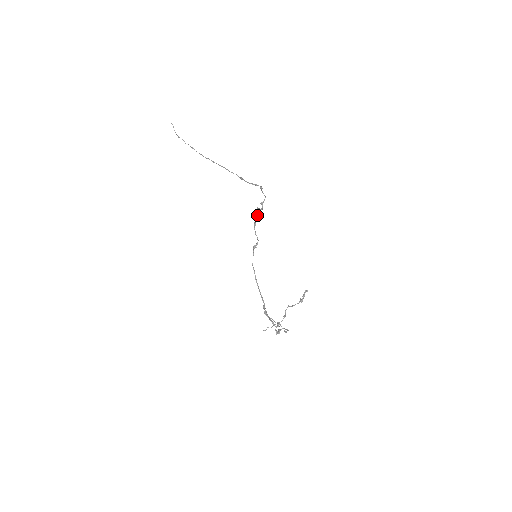
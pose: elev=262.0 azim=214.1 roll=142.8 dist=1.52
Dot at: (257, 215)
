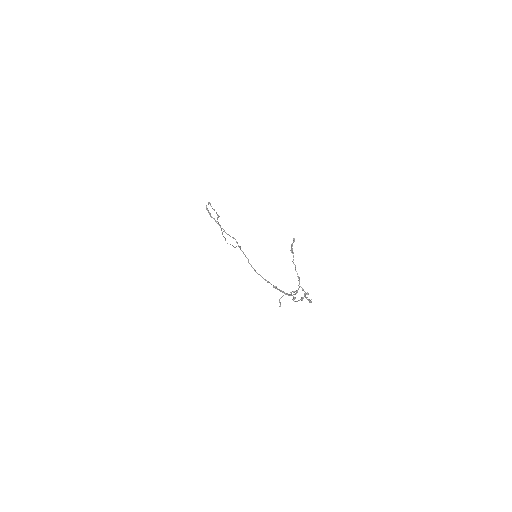
Dot at: (216, 222)
